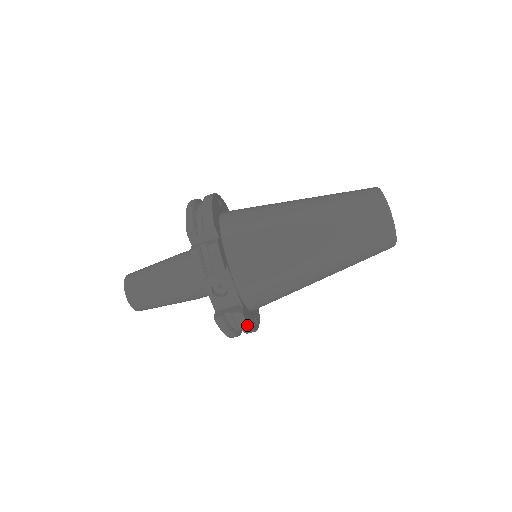
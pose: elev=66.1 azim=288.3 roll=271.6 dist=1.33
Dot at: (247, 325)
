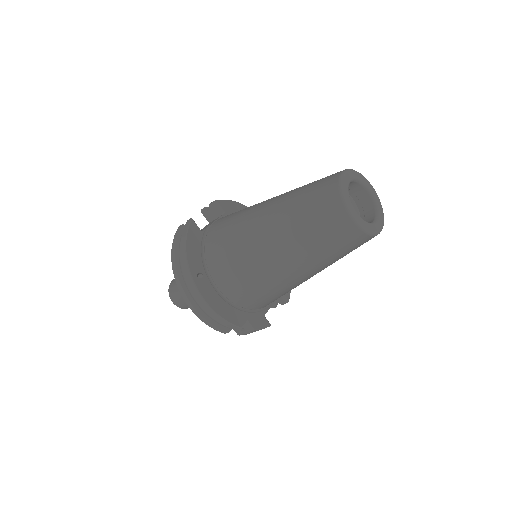
Dot at: occluded
